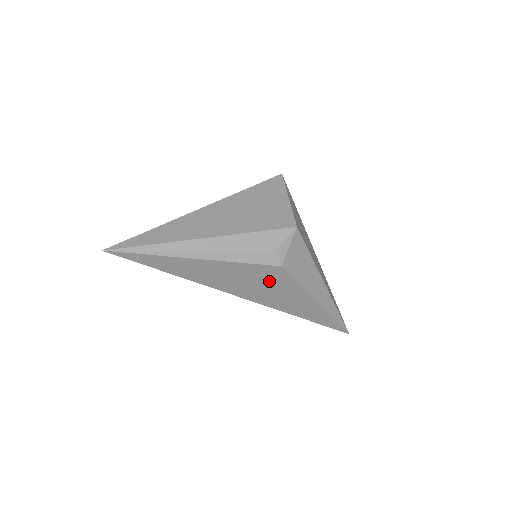
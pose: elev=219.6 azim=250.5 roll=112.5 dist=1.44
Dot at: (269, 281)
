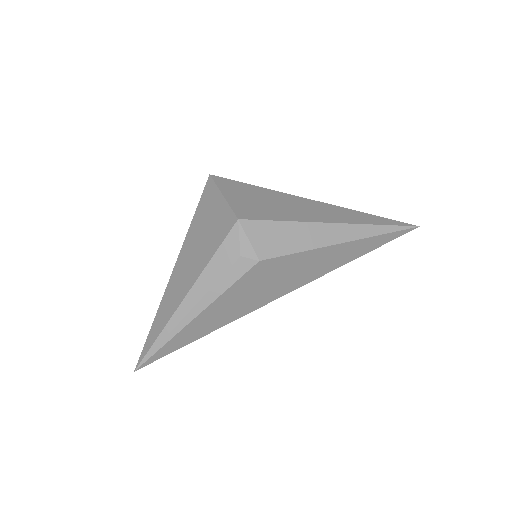
Dot at: (271, 275)
